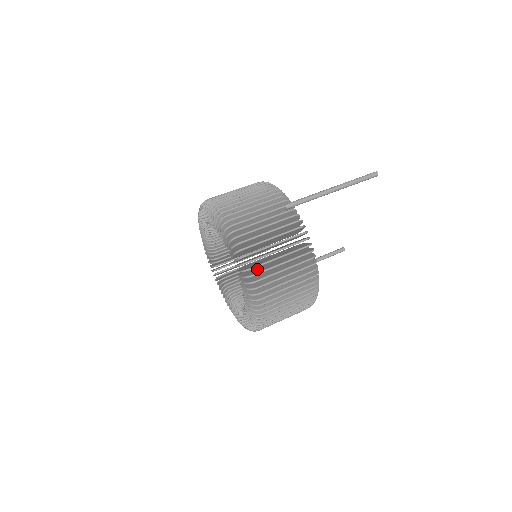
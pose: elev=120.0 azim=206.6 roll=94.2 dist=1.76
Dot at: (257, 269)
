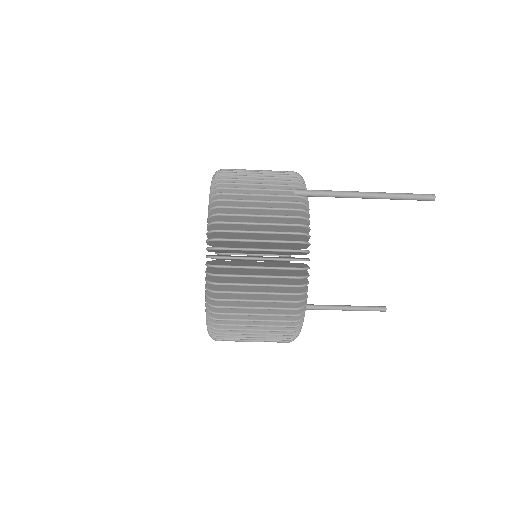
Dot at: occluded
